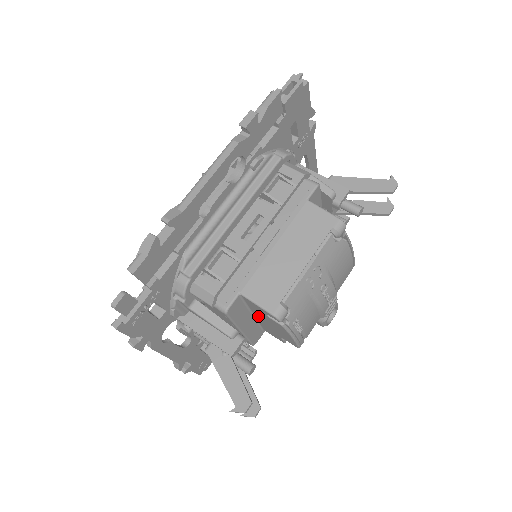
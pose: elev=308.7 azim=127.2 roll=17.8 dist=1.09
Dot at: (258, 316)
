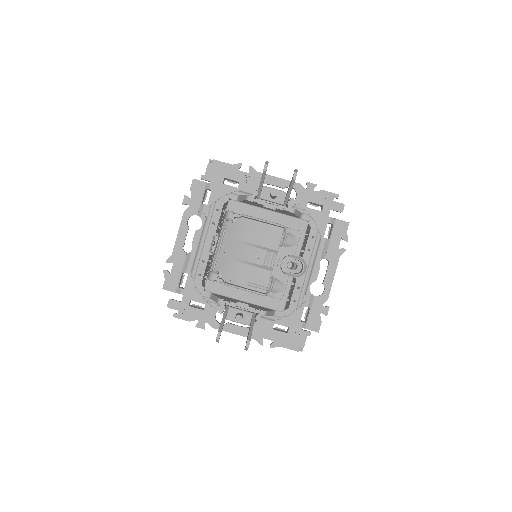
Dot at: occluded
